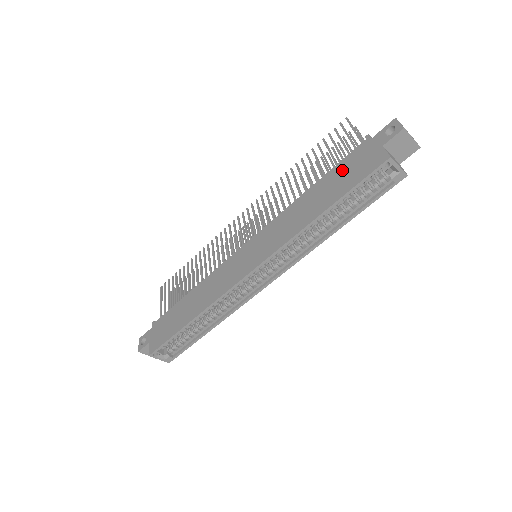
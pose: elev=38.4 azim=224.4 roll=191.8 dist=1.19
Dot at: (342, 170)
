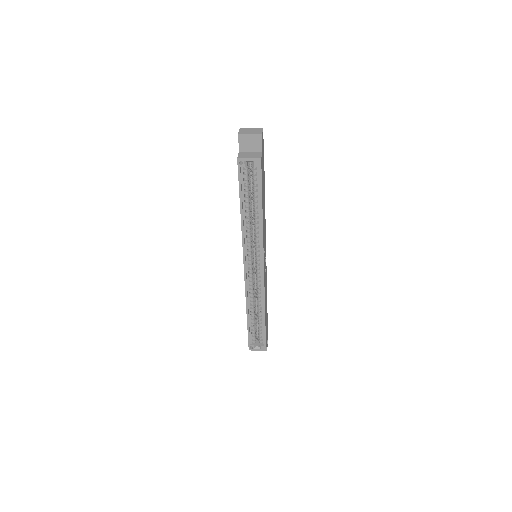
Dot at: occluded
